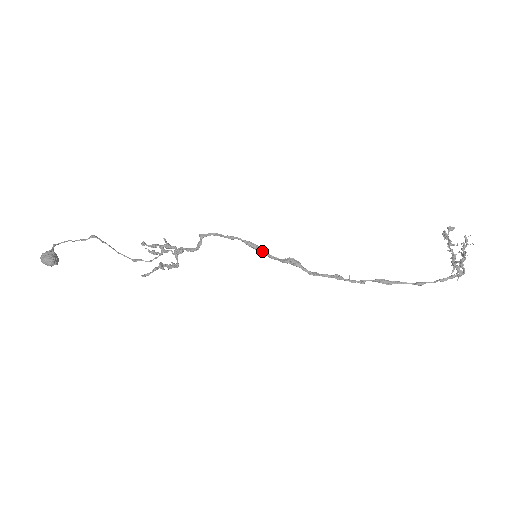
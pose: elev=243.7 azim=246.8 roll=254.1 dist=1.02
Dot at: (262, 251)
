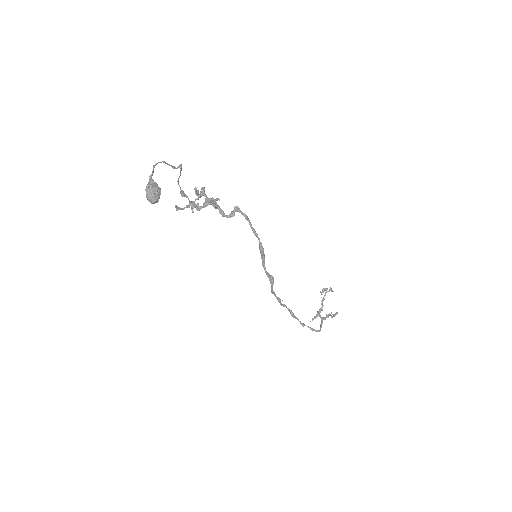
Dot at: (263, 259)
